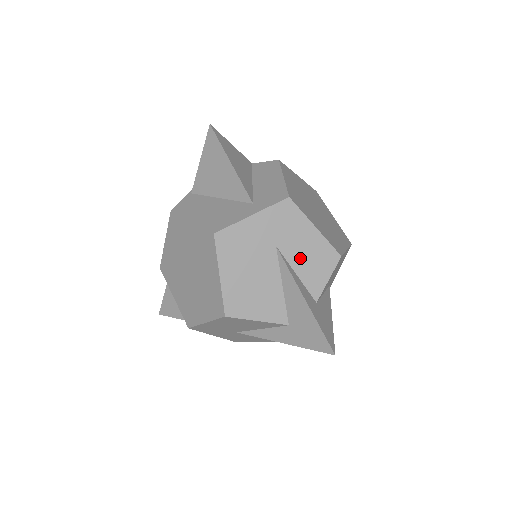
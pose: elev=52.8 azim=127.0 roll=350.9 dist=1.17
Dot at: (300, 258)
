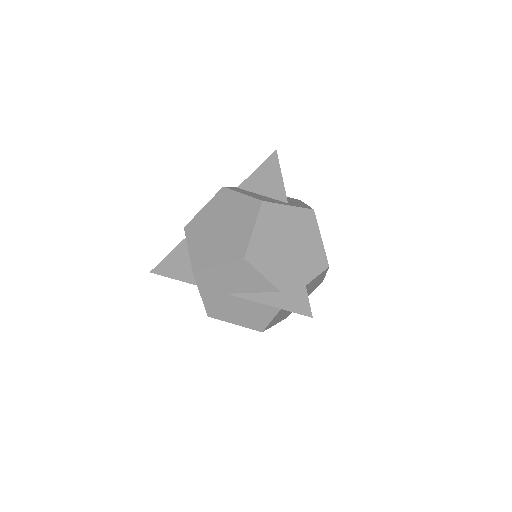
Dot at: (305, 251)
